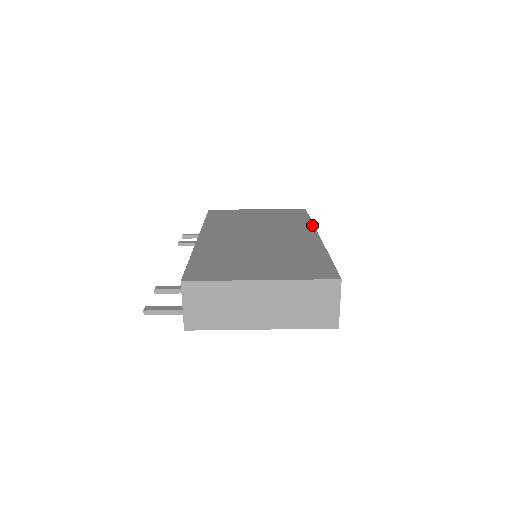
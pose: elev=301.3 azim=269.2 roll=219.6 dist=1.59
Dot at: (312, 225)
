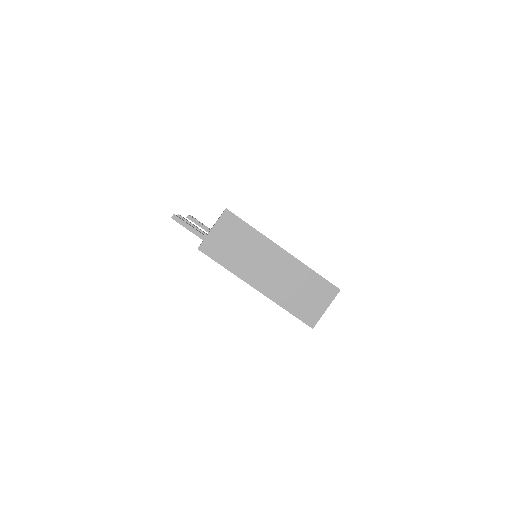
Dot at: occluded
